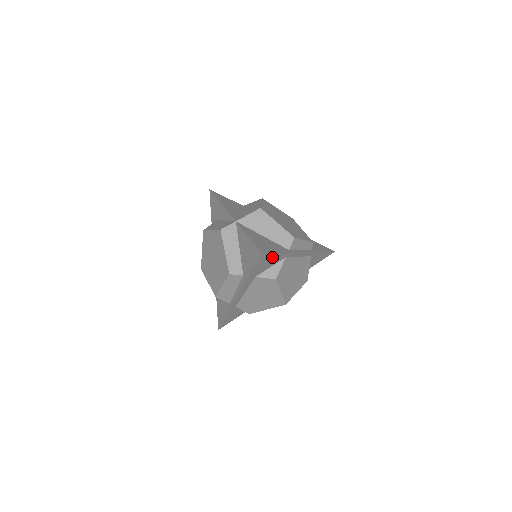
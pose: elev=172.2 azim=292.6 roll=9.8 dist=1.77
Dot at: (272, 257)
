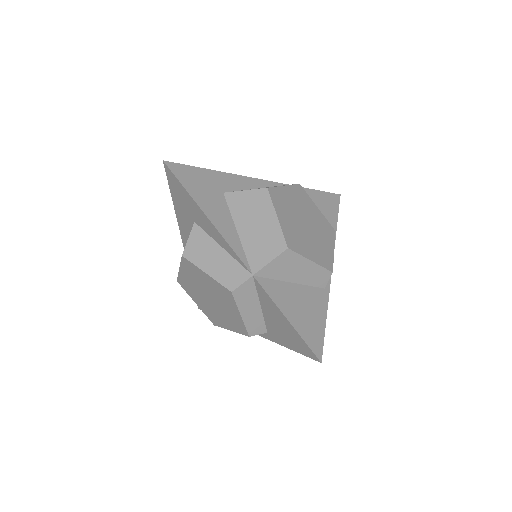
Dot at: occluded
